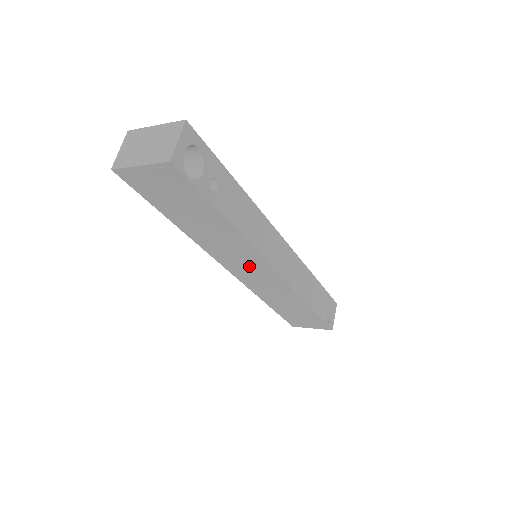
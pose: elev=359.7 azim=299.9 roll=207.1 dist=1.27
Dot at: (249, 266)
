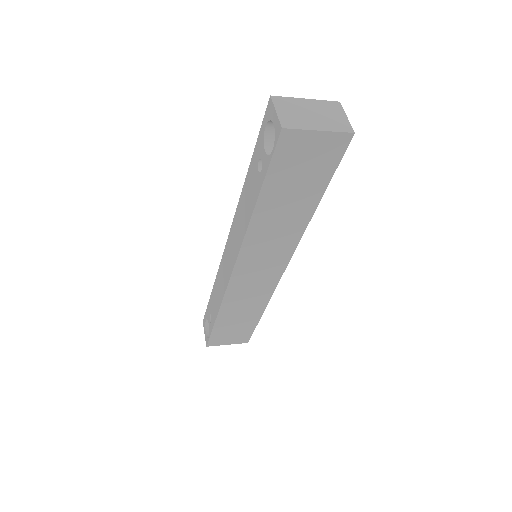
Dot at: (266, 263)
